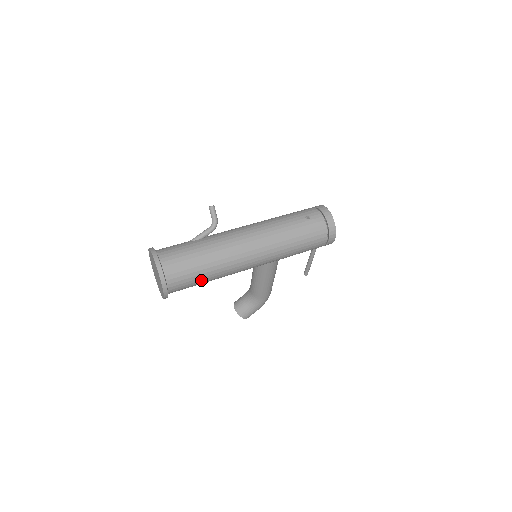
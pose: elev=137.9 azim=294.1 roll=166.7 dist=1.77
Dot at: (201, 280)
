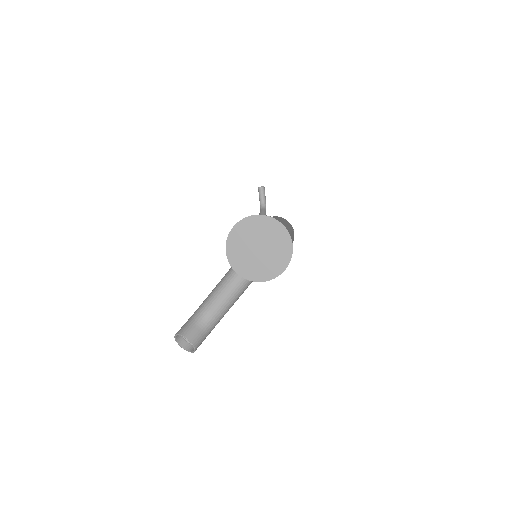
Dot at: occluded
